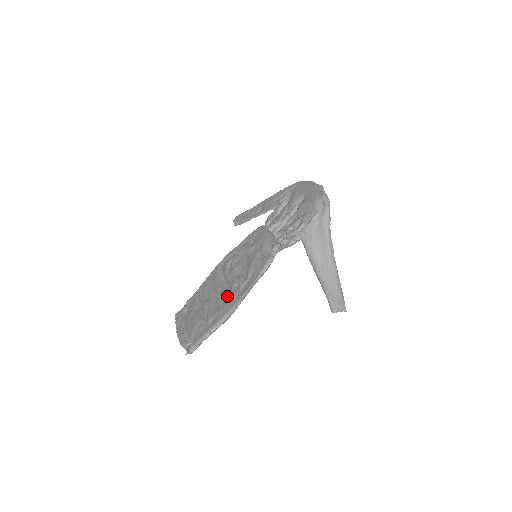
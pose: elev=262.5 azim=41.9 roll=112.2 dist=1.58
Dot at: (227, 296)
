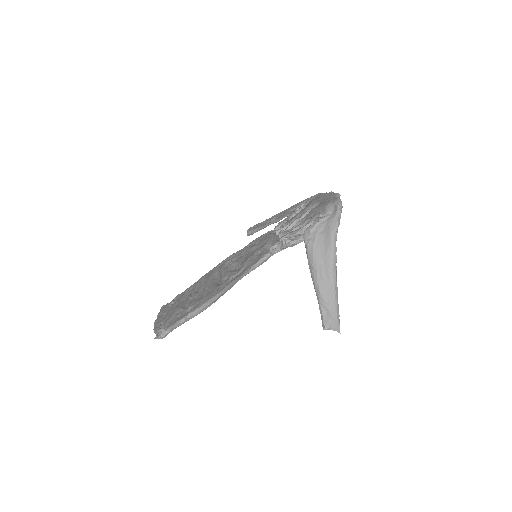
Dot at: (214, 287)
